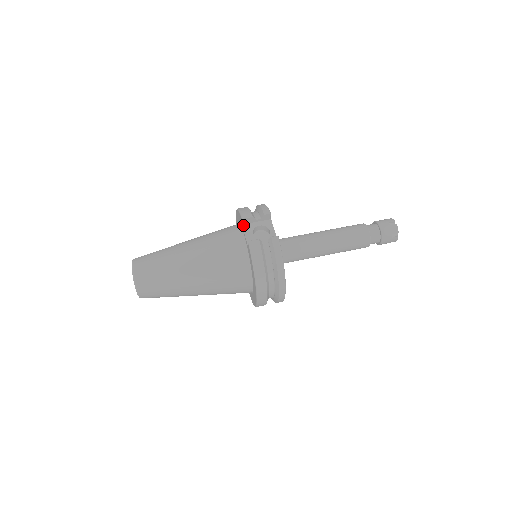
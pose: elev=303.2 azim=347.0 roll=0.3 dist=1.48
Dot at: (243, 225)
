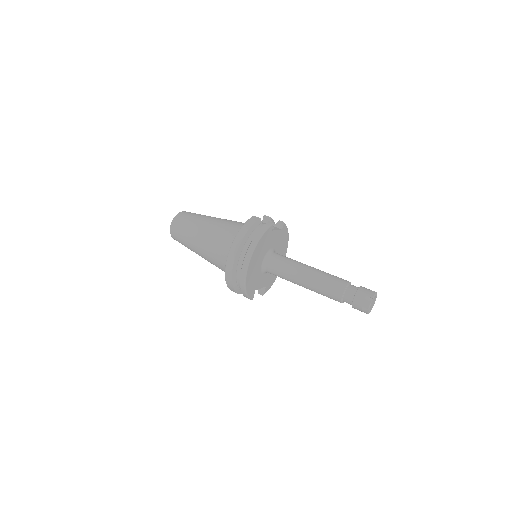
Dot at: (262, 222)
